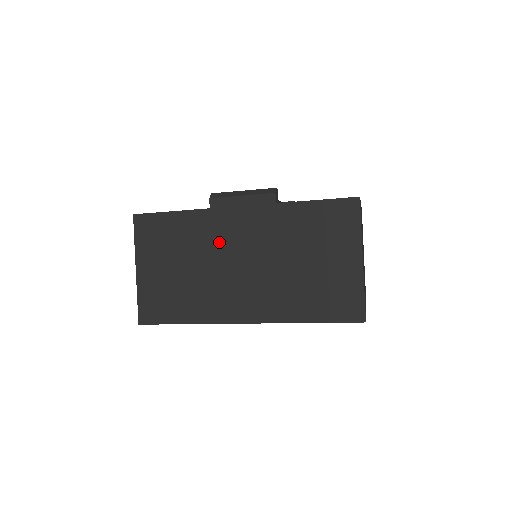
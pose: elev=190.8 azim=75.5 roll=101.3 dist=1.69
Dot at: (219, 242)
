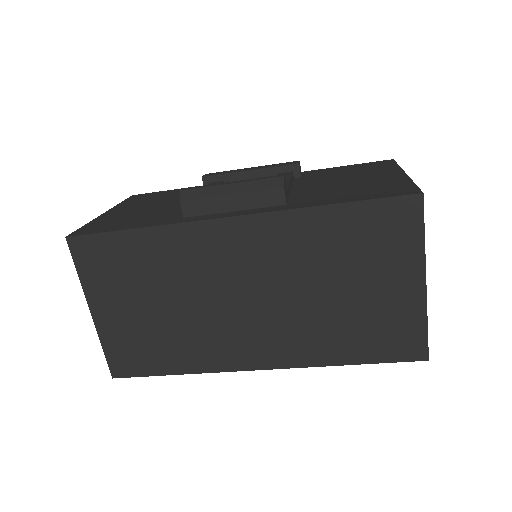
Dot at: (207, 270)
